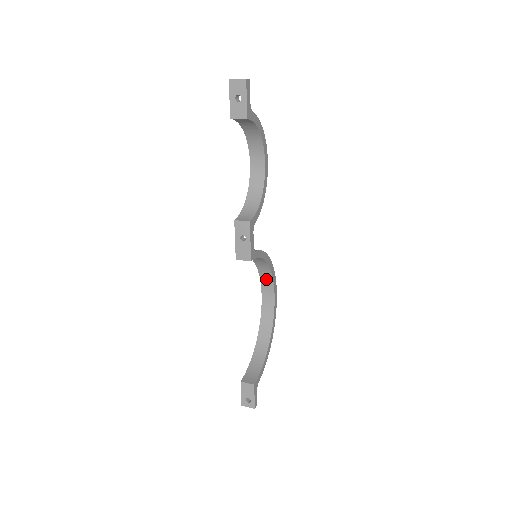
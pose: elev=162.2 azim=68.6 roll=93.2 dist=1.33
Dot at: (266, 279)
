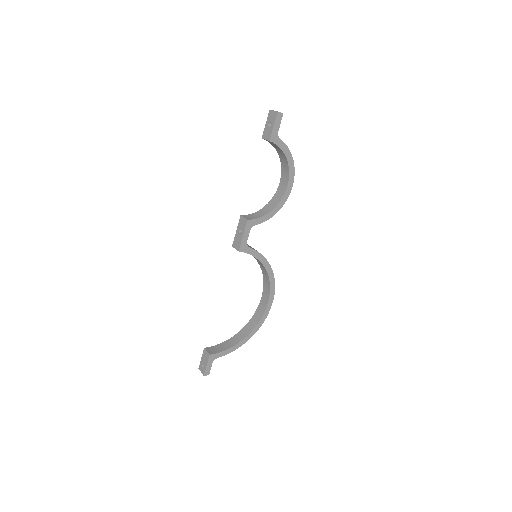
Dot at: (267, 284)
